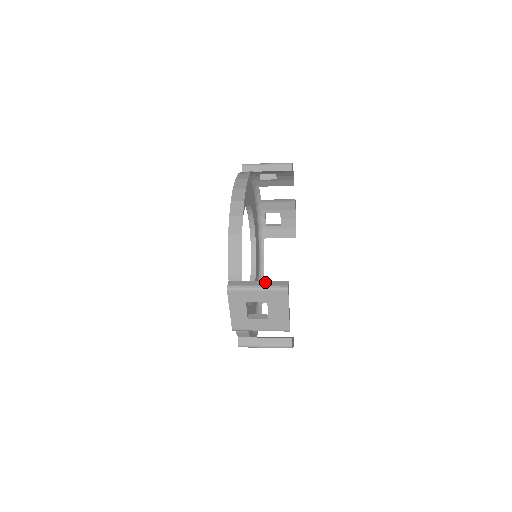
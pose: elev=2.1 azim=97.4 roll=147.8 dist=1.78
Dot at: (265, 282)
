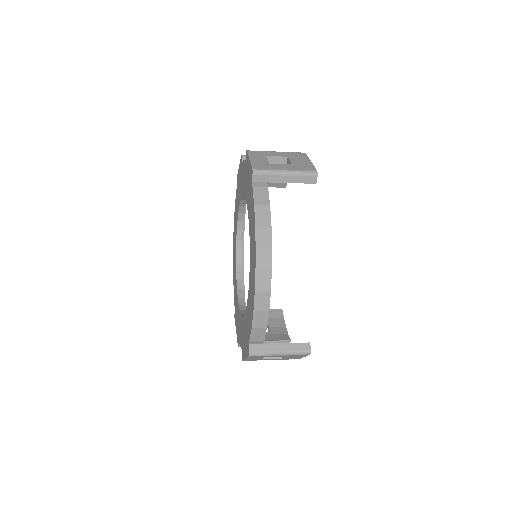
Dot at: (287, 345)
